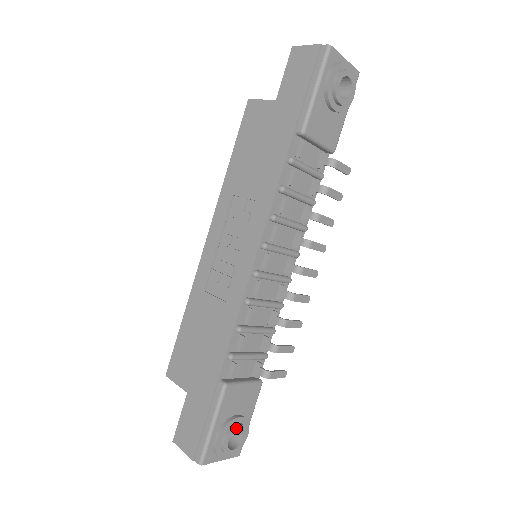
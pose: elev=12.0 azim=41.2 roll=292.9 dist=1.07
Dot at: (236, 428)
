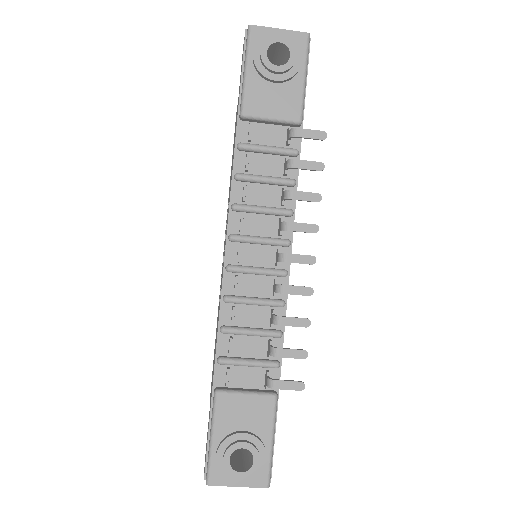
Dot at: (237, 444)
